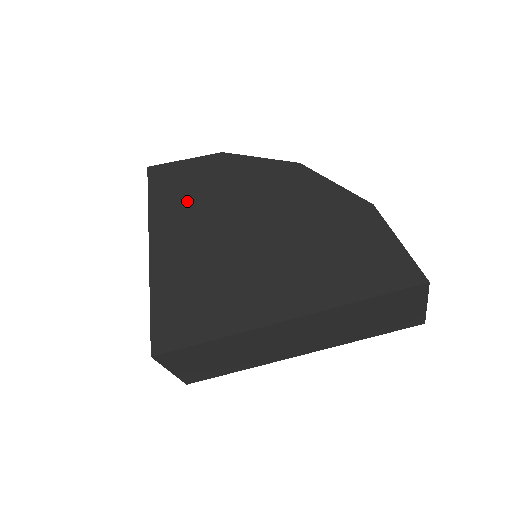
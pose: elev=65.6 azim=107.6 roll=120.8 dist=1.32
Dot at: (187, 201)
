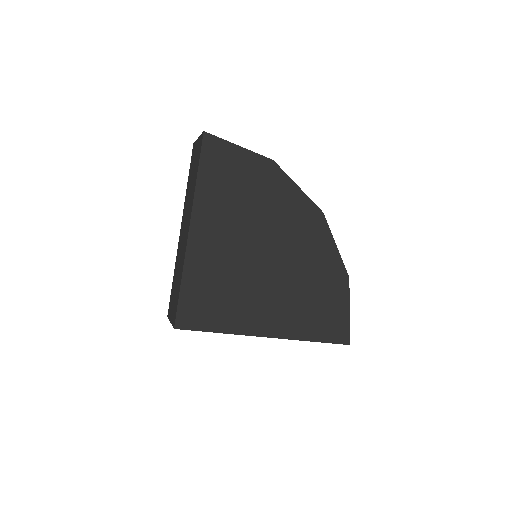
Dot at: (231, 199)
